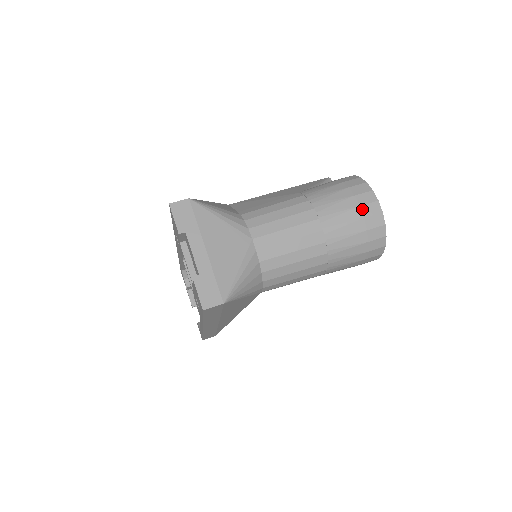
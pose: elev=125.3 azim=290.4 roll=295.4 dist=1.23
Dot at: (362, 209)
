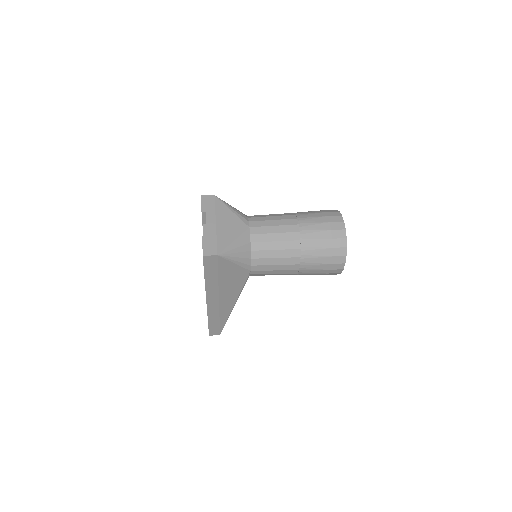
Dot at: (331, 224)
